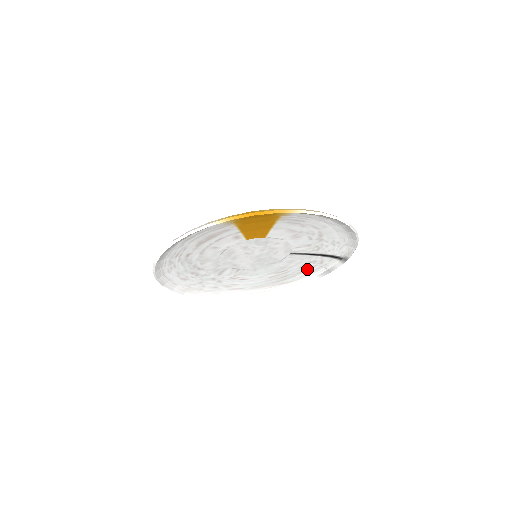
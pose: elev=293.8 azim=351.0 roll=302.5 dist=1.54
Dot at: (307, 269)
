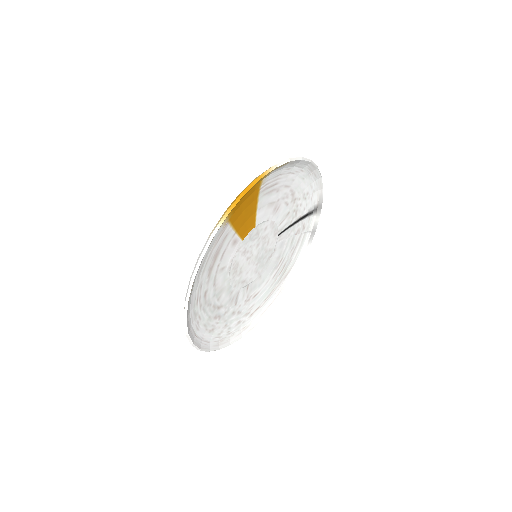
Dot at: (296, 245)
